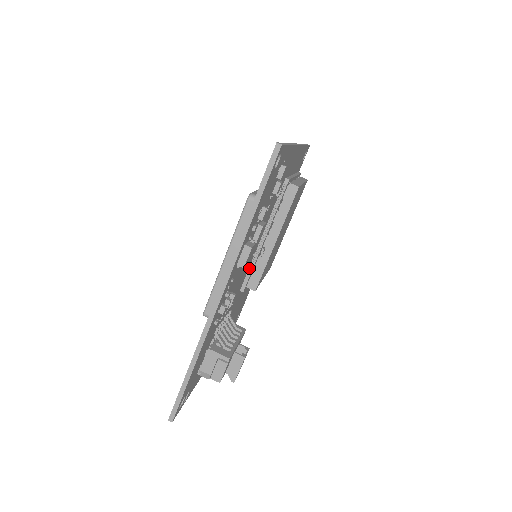
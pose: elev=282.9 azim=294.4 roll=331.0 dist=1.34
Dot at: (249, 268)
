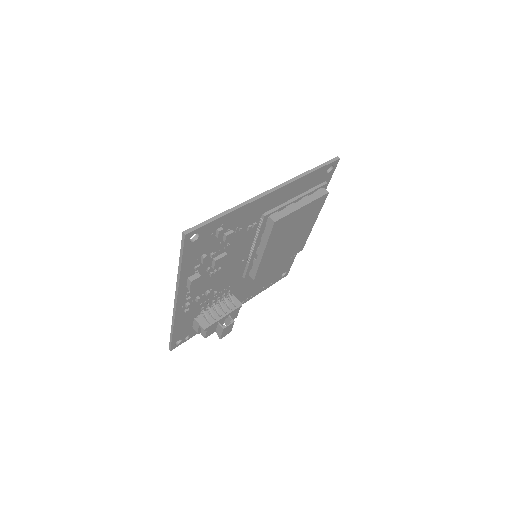
Dot at: (246, 265)
